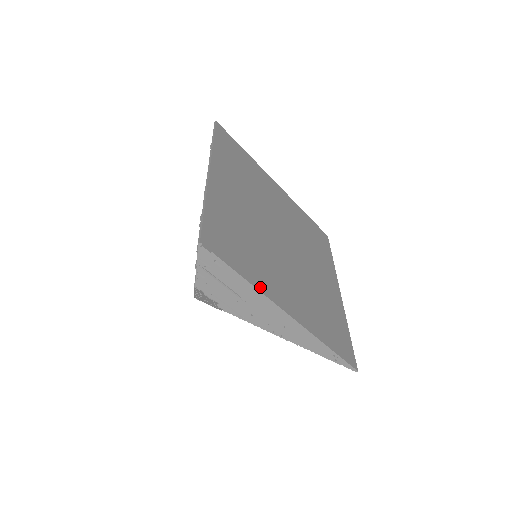
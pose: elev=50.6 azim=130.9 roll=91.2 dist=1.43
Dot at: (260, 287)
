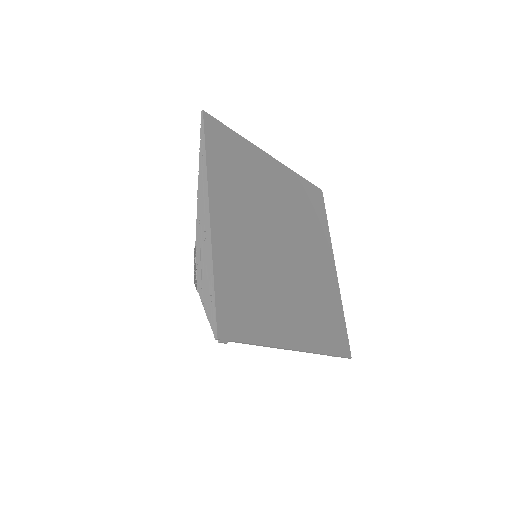
Dot at: (271, 341)
